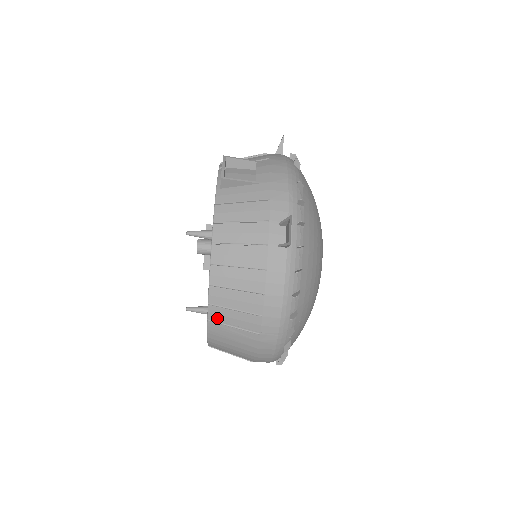
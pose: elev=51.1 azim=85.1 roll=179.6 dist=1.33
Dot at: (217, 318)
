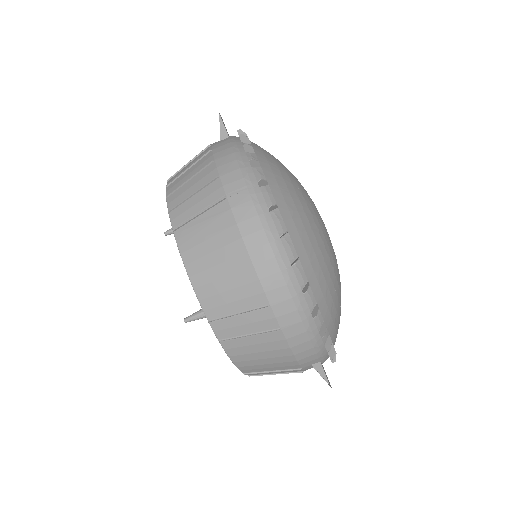
Dot at: (181, 220)
